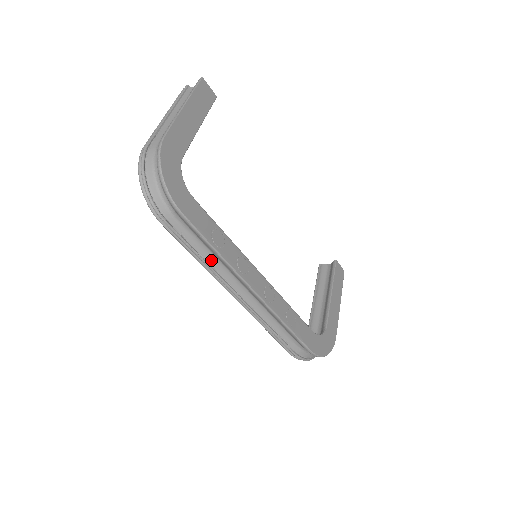
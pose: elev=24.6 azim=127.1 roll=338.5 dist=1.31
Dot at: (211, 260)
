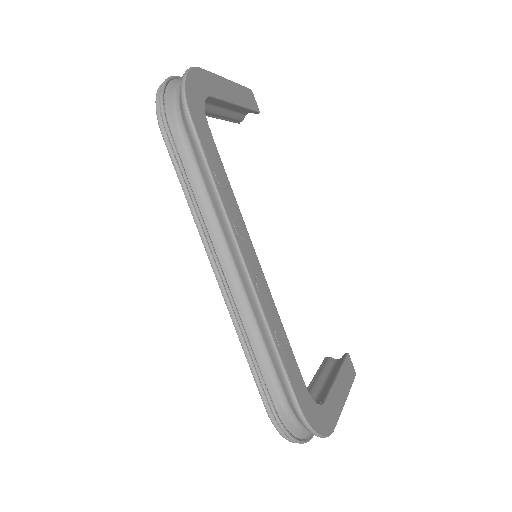
Dot at: (203, 204)
